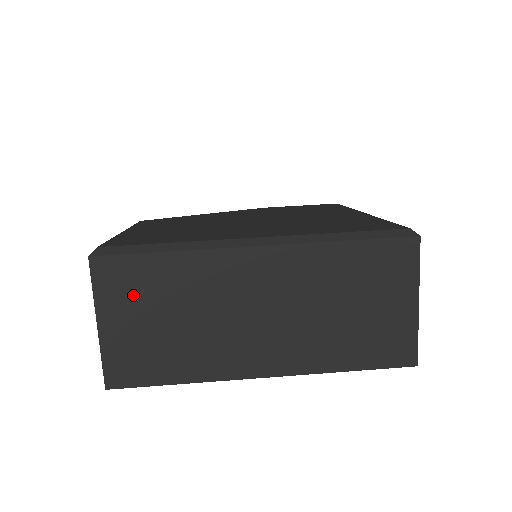
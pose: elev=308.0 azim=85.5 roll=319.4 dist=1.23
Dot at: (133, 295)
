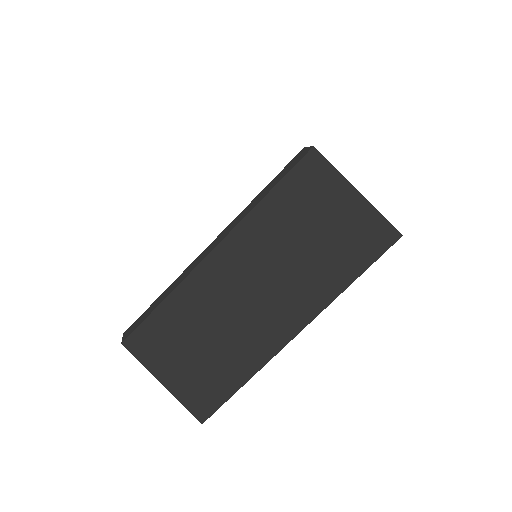
Dot at: (166, 346)
